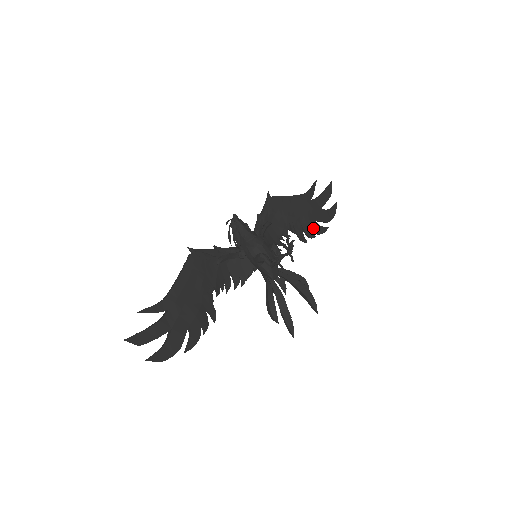
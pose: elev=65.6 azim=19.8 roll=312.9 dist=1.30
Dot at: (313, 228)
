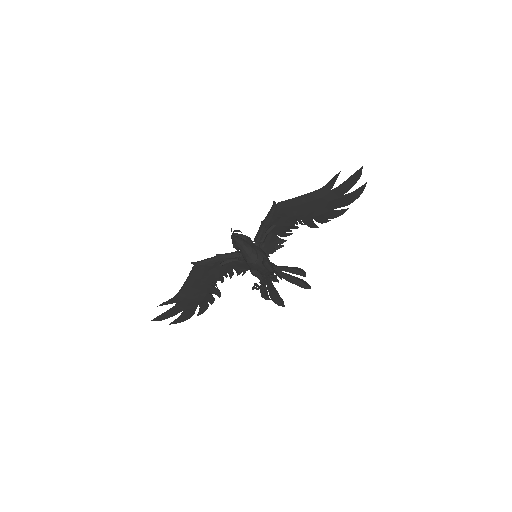
Dot at: (327, 216)
